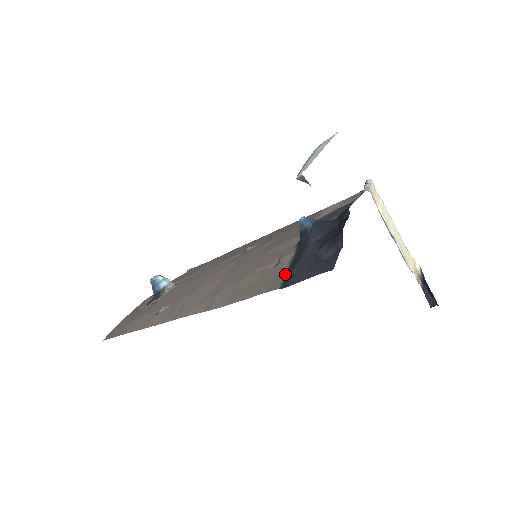
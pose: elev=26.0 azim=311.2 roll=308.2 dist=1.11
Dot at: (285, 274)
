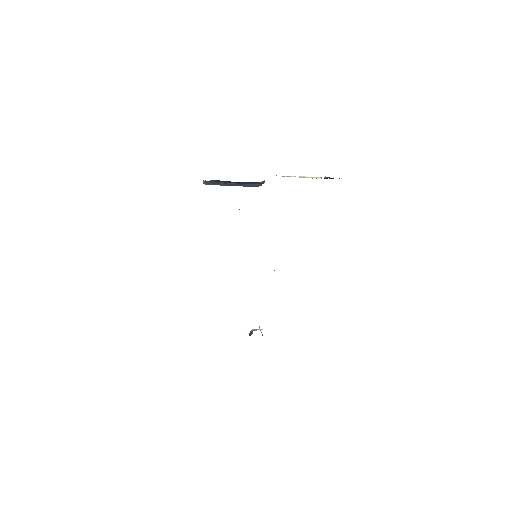
Dot at: occluded
